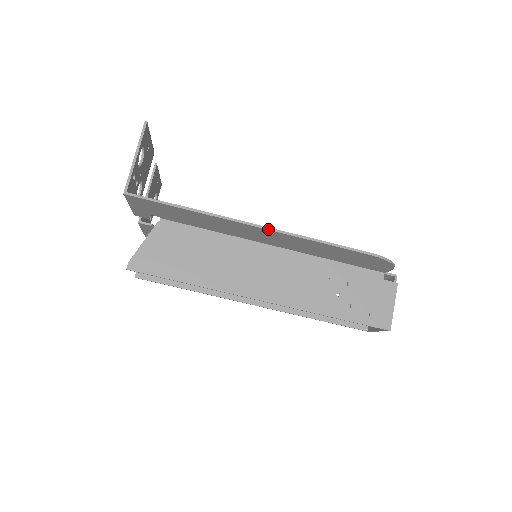
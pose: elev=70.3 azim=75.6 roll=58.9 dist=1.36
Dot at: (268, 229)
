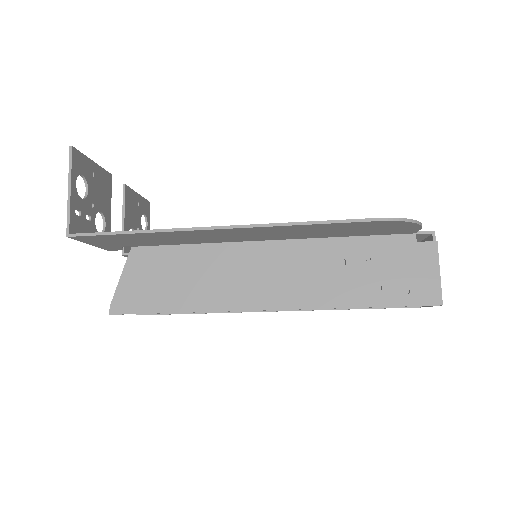
Dot at: (238, 227)
